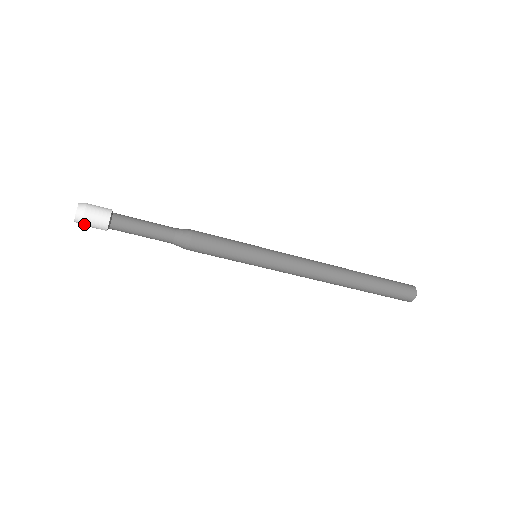
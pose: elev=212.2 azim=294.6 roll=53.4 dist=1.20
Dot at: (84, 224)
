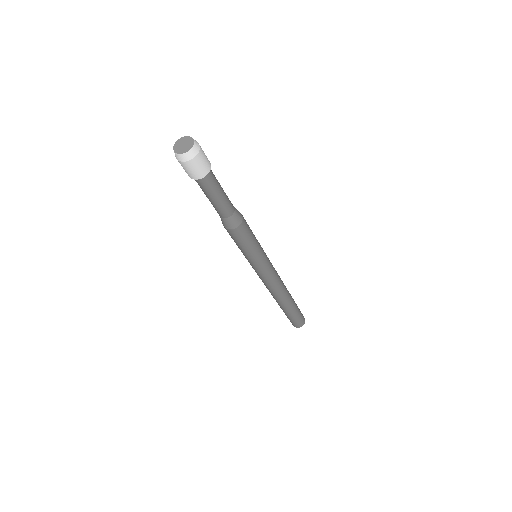
Dot at: (196, 158)
